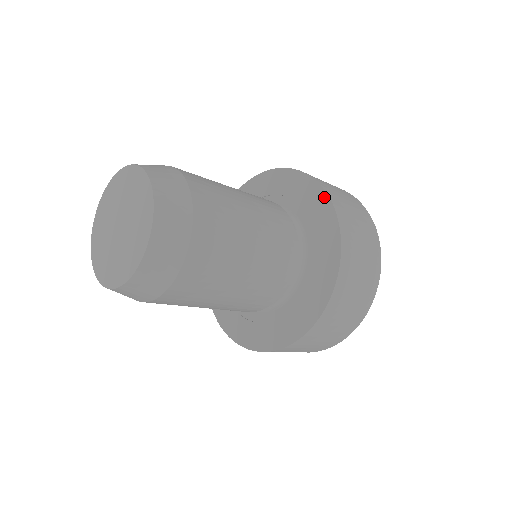
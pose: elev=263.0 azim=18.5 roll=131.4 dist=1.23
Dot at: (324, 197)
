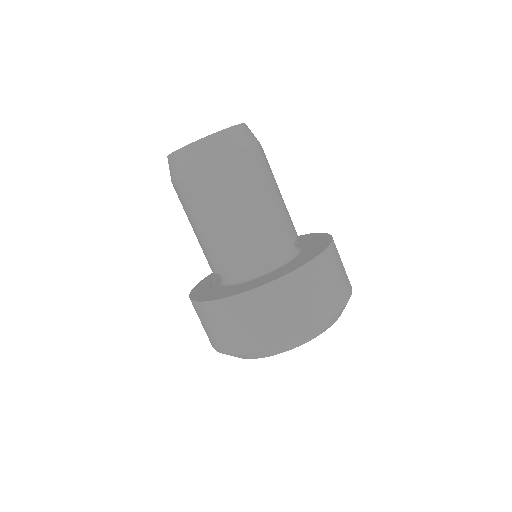
Dot at: (327, 235)
